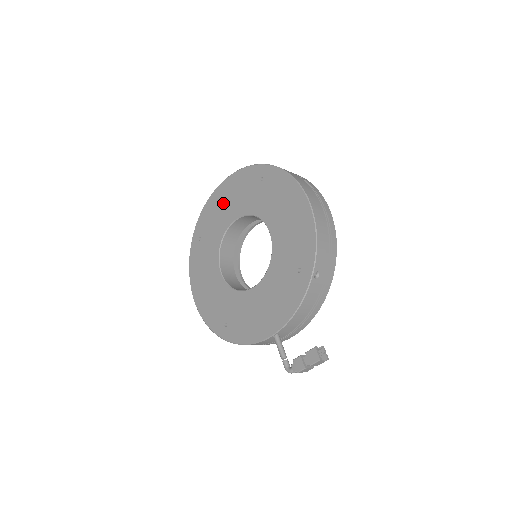
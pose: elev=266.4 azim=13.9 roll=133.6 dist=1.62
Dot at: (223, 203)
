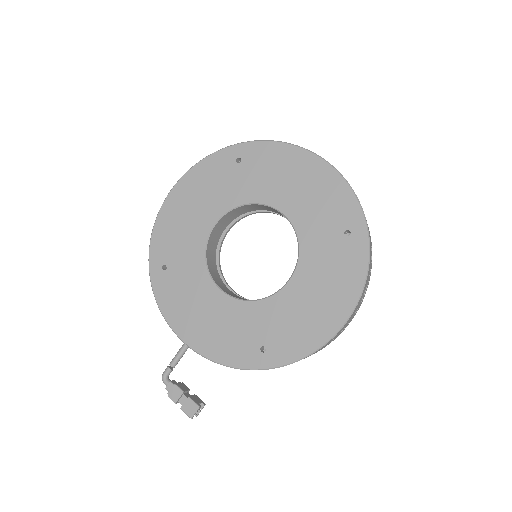
Dot at: (296, 178)
